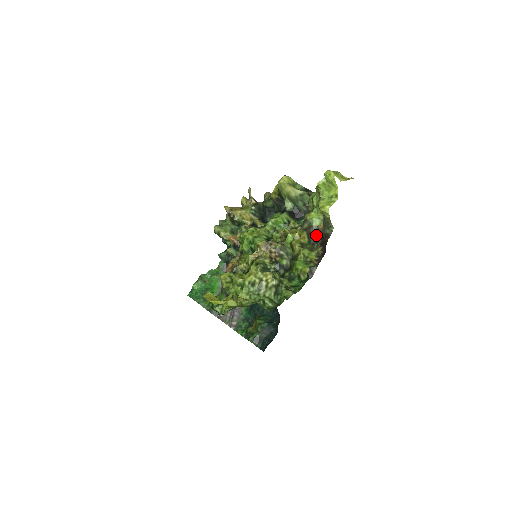
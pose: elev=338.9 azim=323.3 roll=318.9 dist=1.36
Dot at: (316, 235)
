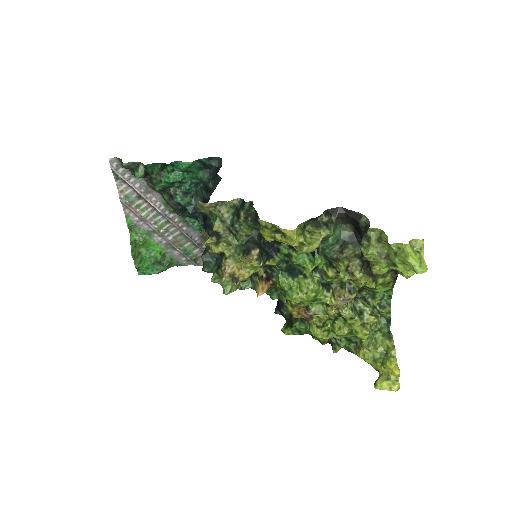
Dot at: occluded
